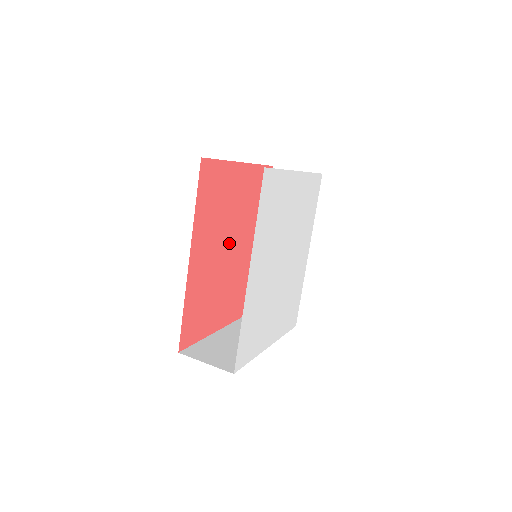
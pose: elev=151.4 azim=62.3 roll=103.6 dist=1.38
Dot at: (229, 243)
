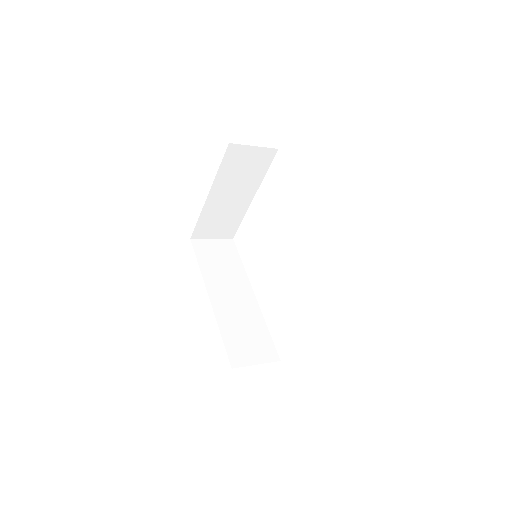
Dot at: occluded
